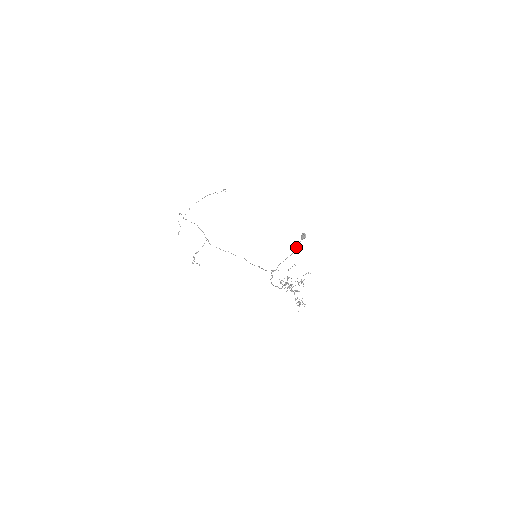
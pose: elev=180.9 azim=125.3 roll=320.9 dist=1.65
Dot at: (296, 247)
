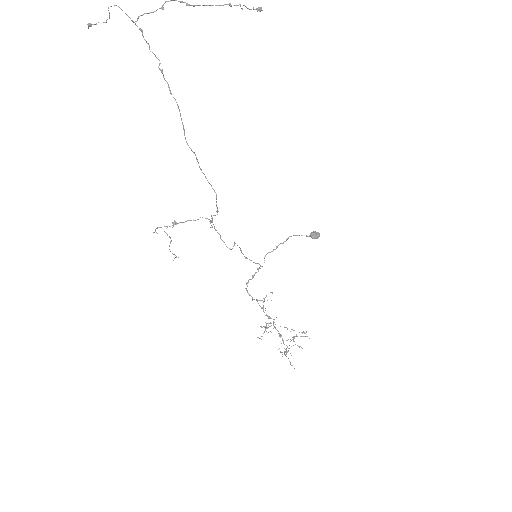
Dot at: (295, 235)
